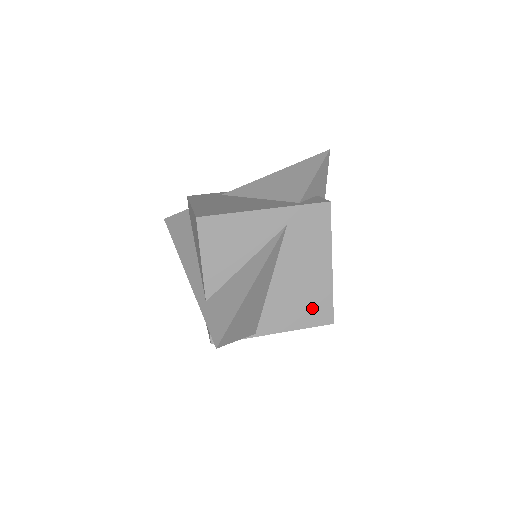
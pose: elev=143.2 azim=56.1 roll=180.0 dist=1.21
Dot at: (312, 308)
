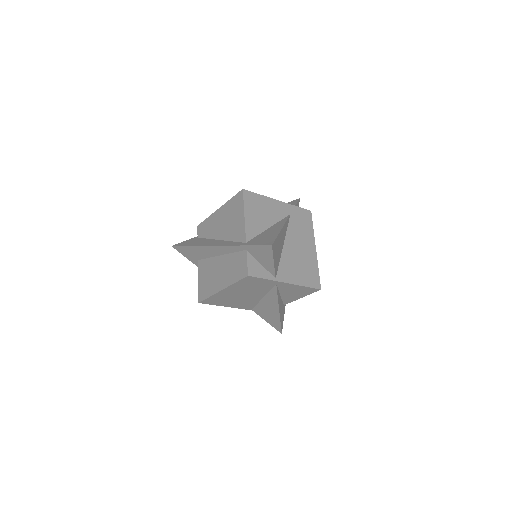
Dot at: (308, 273)
